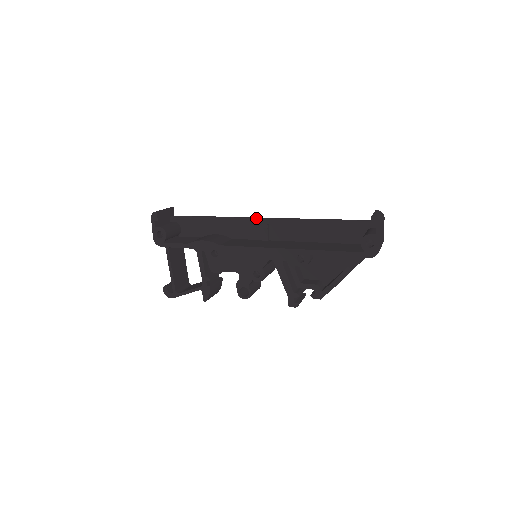
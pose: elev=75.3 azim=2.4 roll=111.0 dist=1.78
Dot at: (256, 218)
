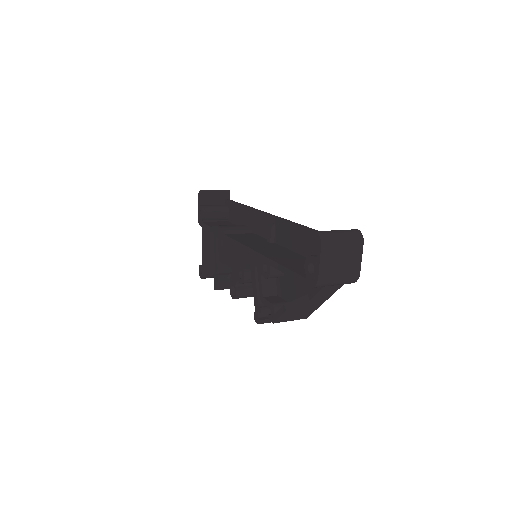
Dot at: (269, 214)
